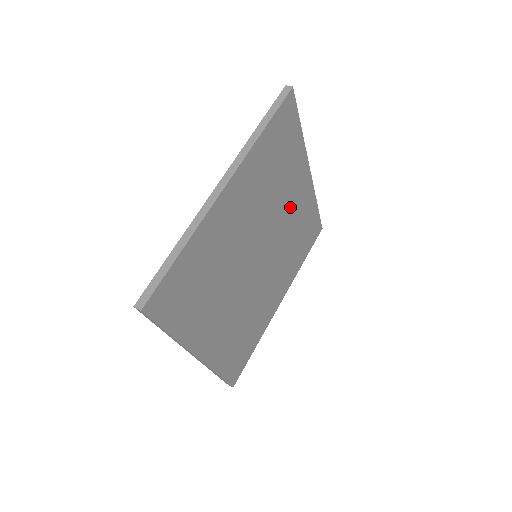
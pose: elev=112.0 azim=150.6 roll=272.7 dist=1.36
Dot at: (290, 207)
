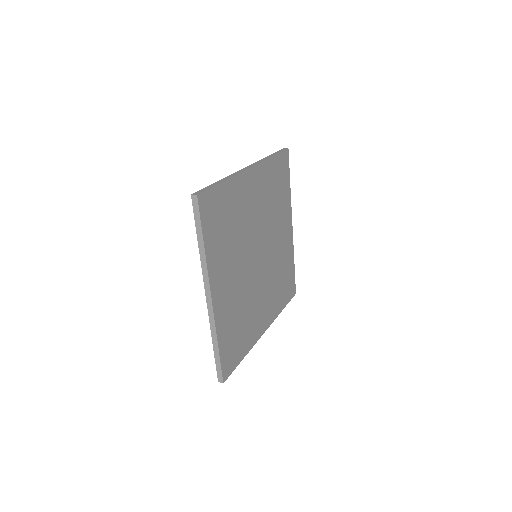
Dot at: (255, 206)
